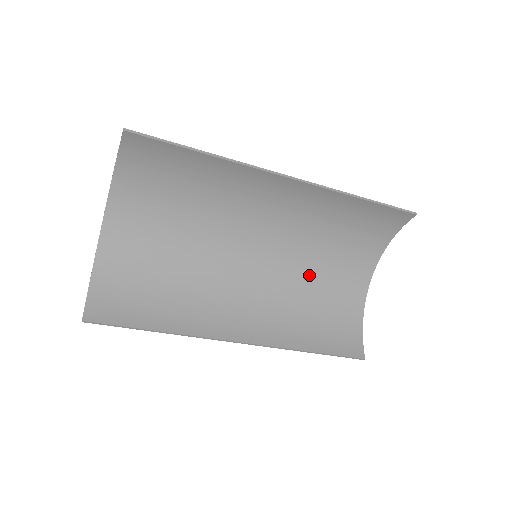
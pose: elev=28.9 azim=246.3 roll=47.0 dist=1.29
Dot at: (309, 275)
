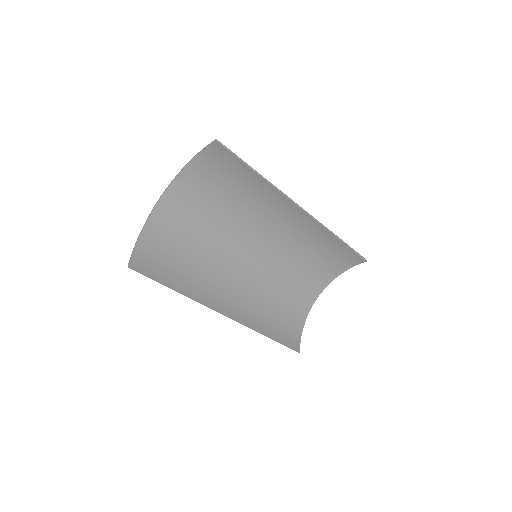
Dot at: (282, 281)
